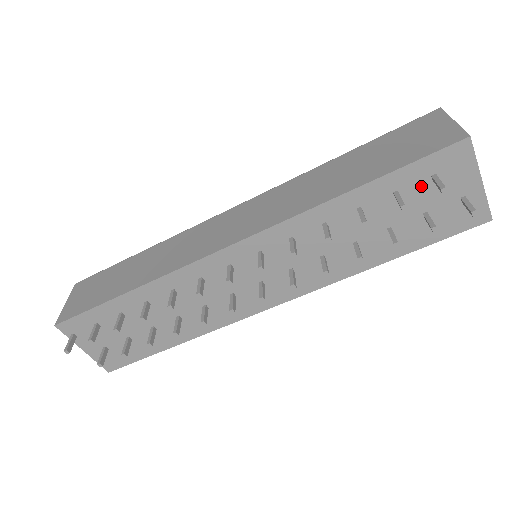
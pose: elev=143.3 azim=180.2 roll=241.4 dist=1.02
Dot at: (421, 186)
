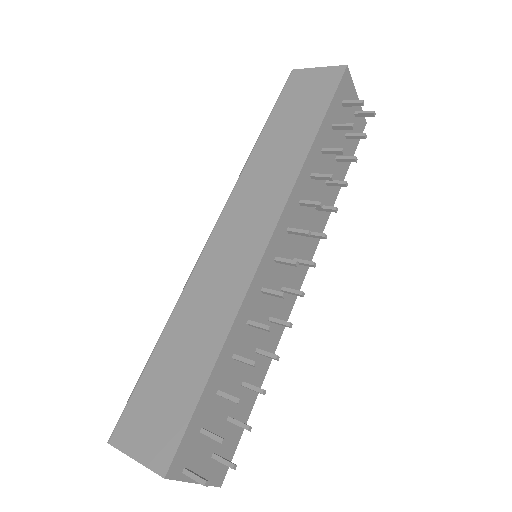
Dot at: (340, 114)
